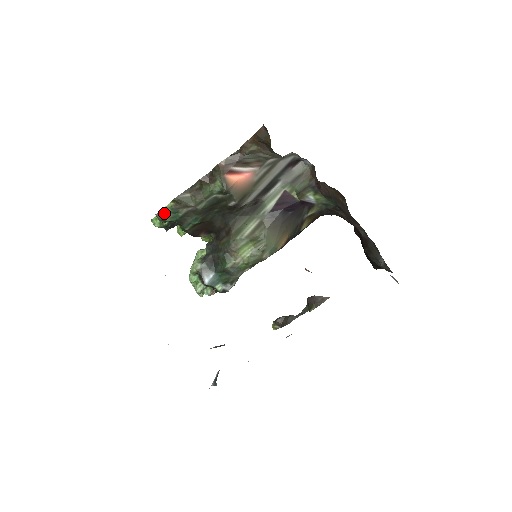
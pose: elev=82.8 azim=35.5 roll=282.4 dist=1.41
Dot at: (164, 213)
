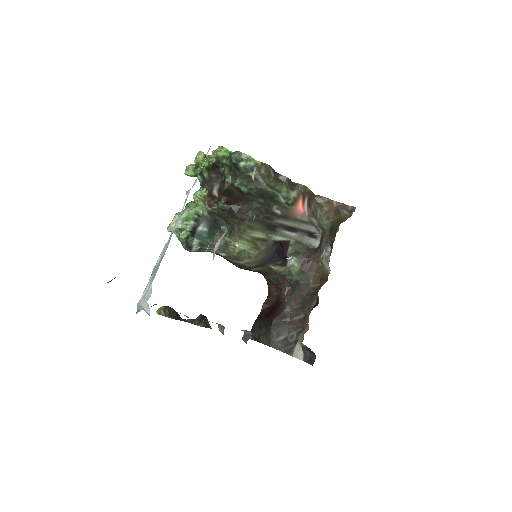
Dot at: (248, 160)
